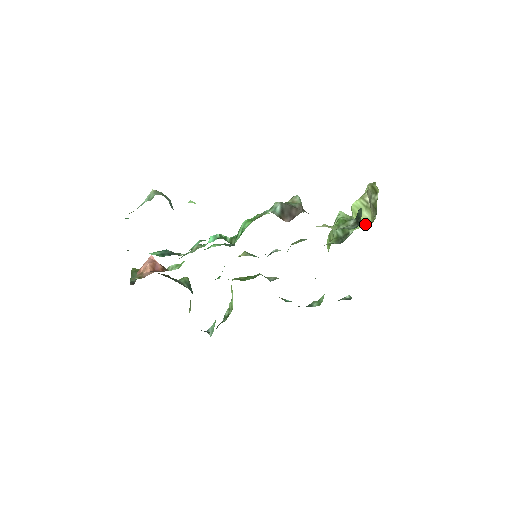
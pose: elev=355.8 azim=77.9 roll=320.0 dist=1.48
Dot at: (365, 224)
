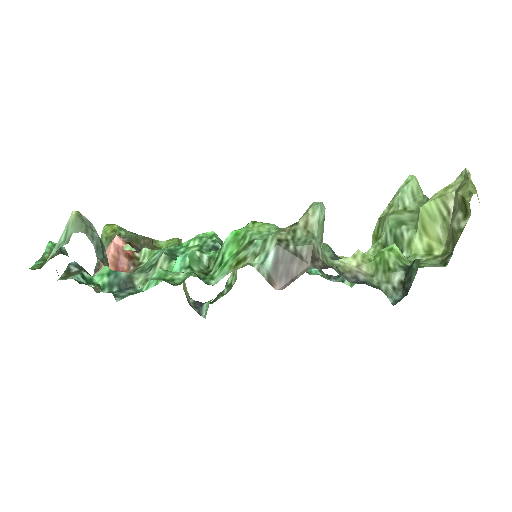
Dot at: (432, 248)
